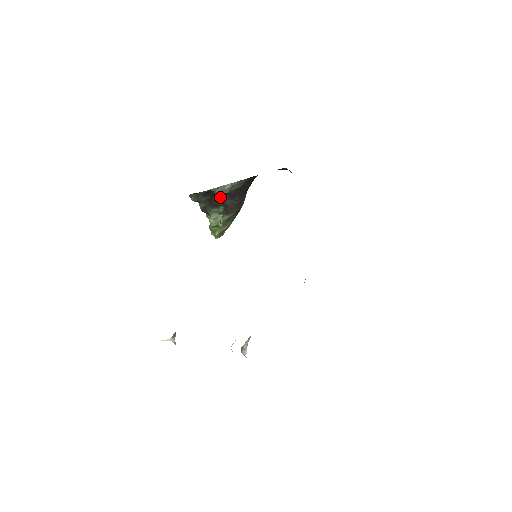
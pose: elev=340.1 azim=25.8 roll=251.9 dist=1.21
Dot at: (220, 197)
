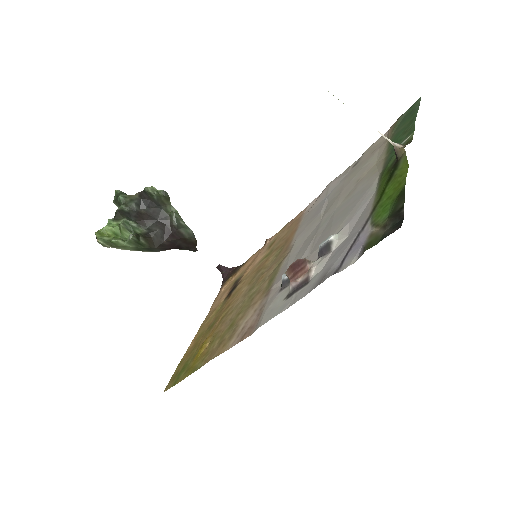
Dot at: (159, 222)
